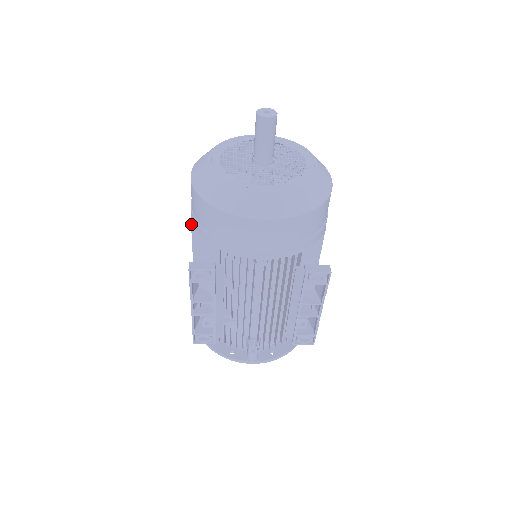
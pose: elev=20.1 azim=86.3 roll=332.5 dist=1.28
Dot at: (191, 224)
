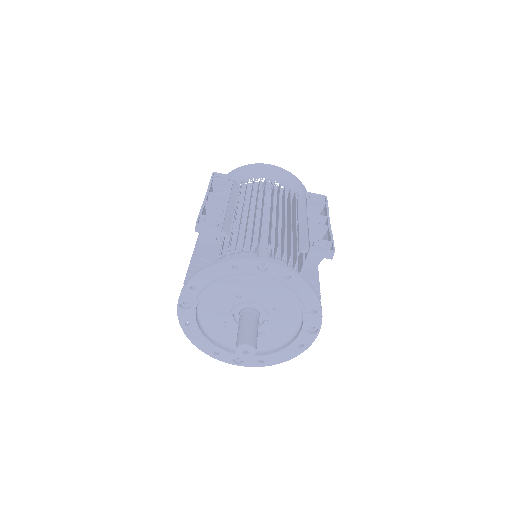
Dot at: occluded
